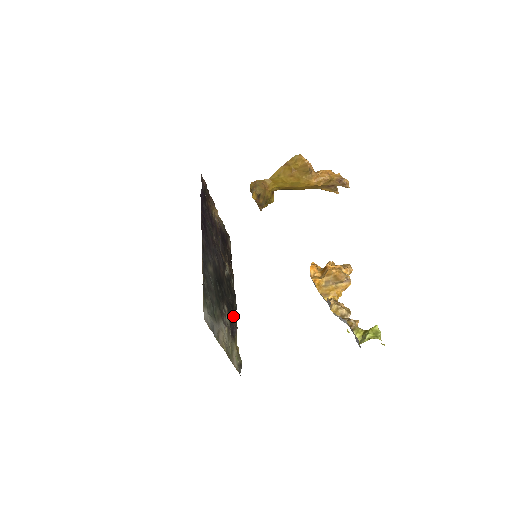
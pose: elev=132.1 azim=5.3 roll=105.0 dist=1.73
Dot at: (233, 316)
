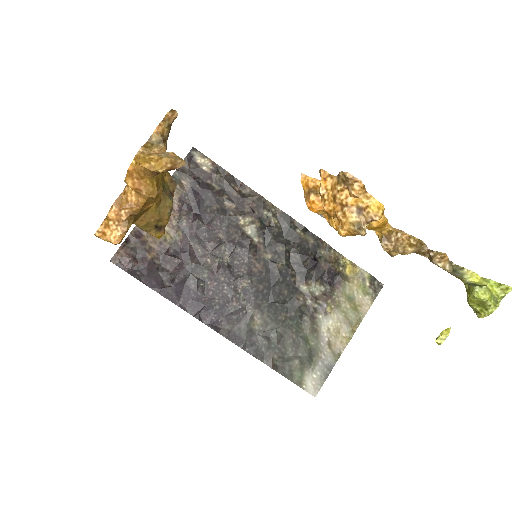
Dot at: (315, 263)
